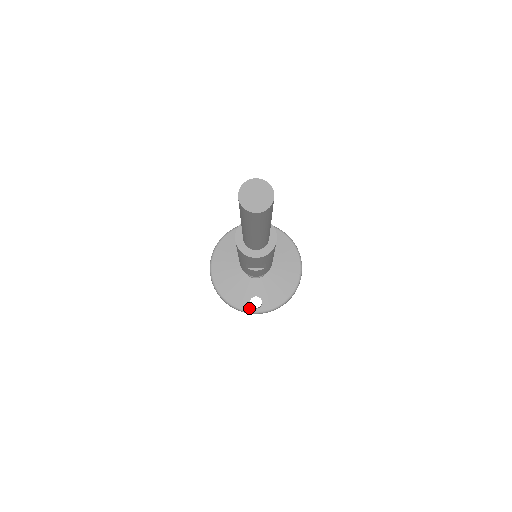
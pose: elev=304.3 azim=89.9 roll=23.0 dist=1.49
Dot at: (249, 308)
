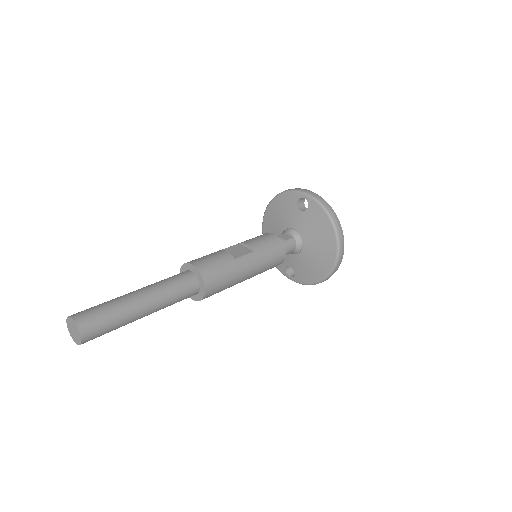
Dot at: (285, 273)
